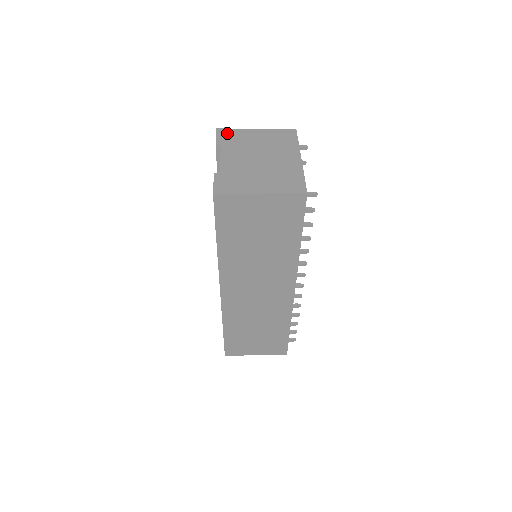
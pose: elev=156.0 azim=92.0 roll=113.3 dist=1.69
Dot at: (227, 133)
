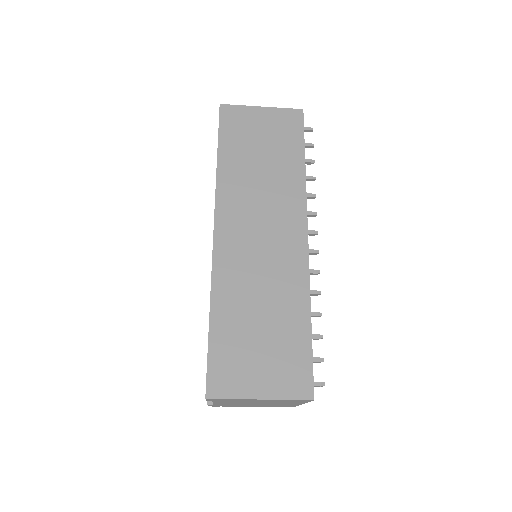
Dot at: occluded
